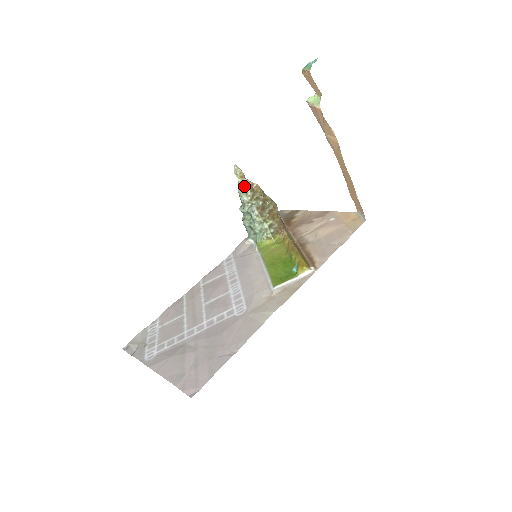
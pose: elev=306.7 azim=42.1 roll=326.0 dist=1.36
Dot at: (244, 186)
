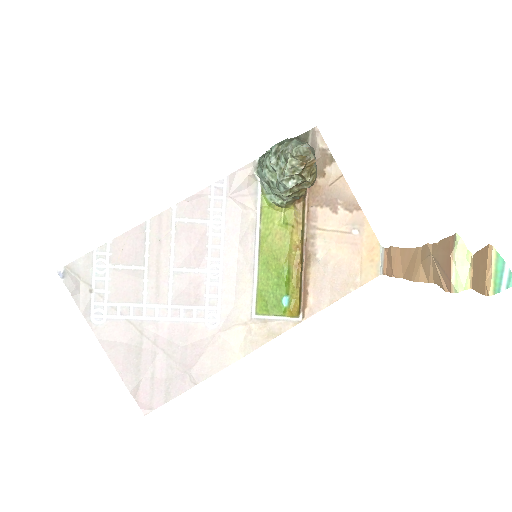
Dot at: (298, 163)
